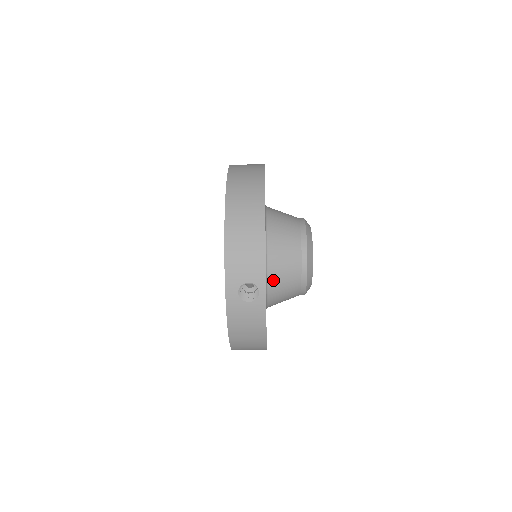
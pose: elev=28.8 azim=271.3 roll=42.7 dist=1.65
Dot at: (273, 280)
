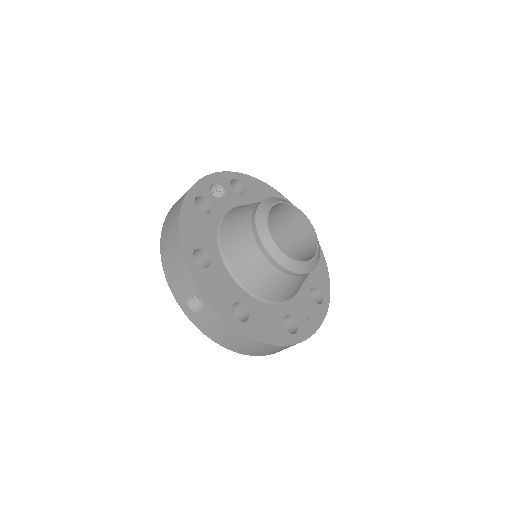
Dot at: (243, 277)
